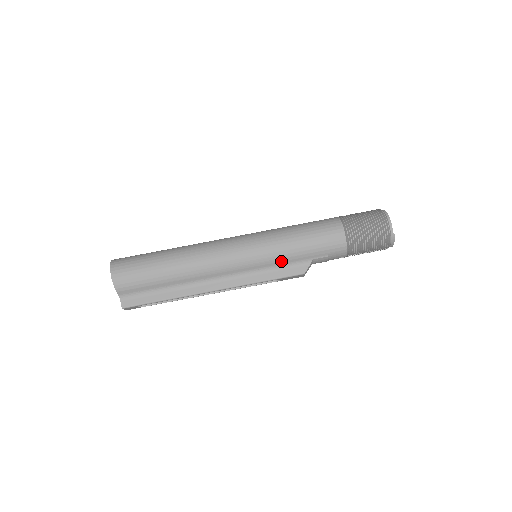
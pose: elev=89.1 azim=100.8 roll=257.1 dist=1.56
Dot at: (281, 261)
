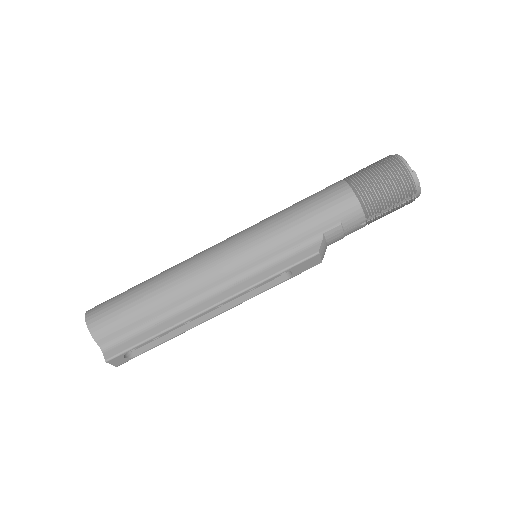
Dot at: (284, 246)
